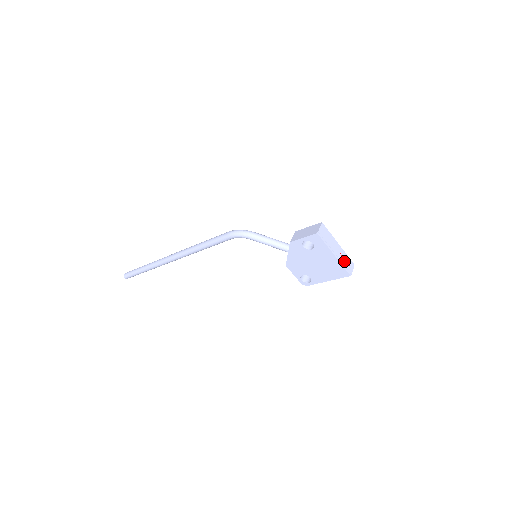
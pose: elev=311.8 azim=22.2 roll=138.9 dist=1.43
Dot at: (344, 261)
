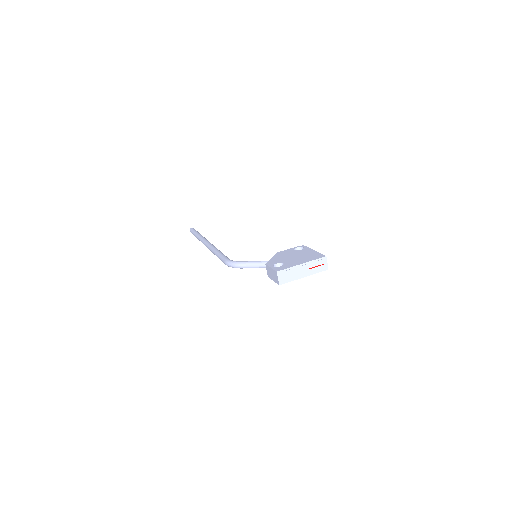
Dot at: (315, 269)
